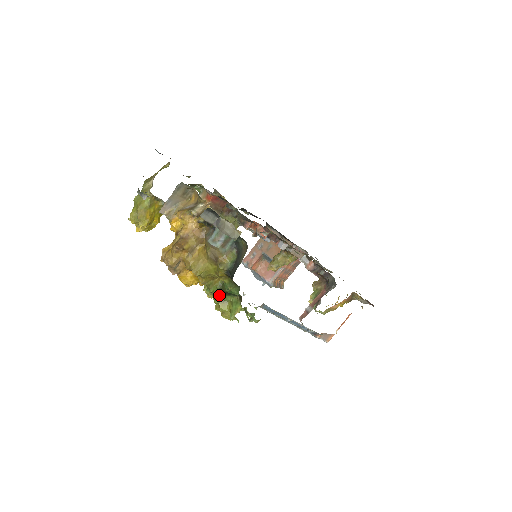
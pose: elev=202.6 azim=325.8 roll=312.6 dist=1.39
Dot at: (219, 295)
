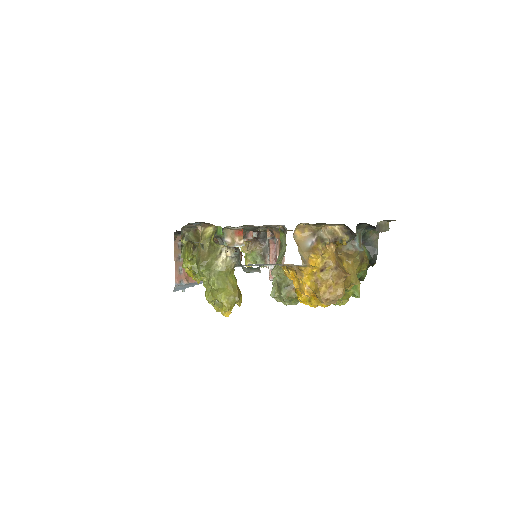
Dot at: occluded
